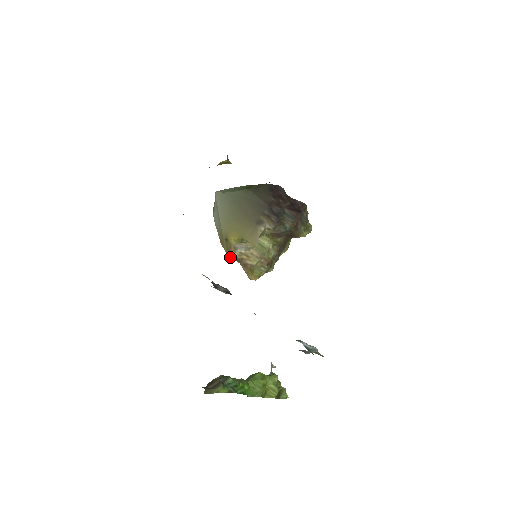
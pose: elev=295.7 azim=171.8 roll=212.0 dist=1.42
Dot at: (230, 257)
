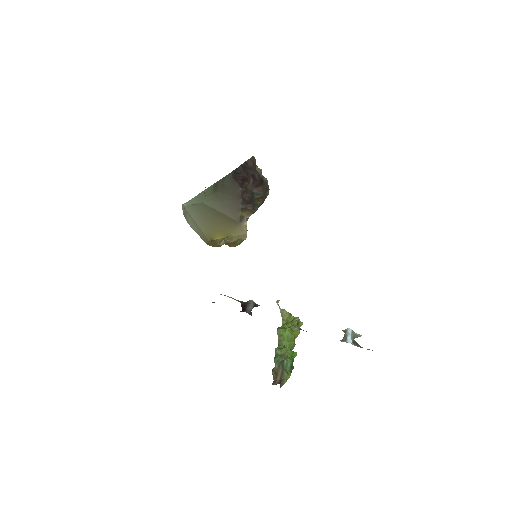
Dot at: occluded
